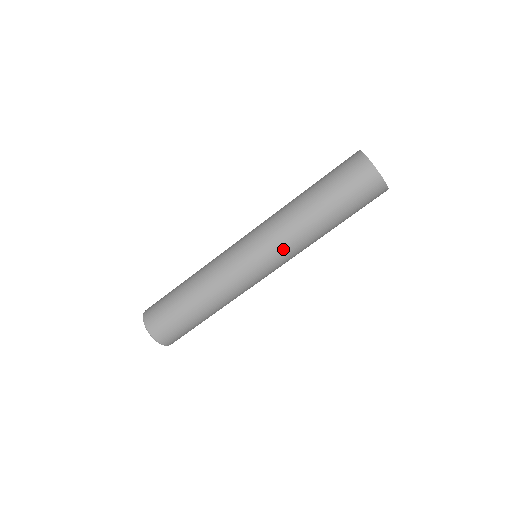
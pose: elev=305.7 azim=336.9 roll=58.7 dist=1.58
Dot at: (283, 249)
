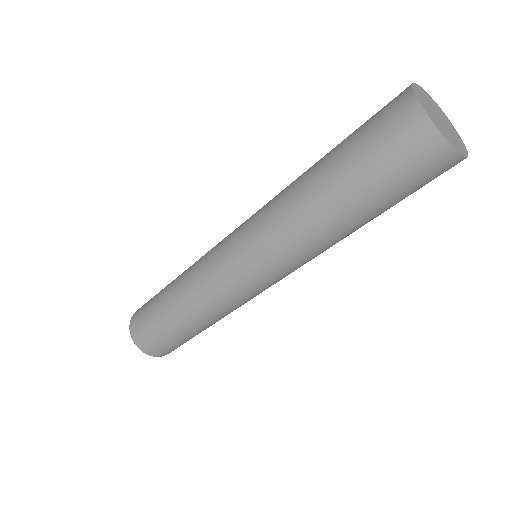
Dot at: (293, 263)
